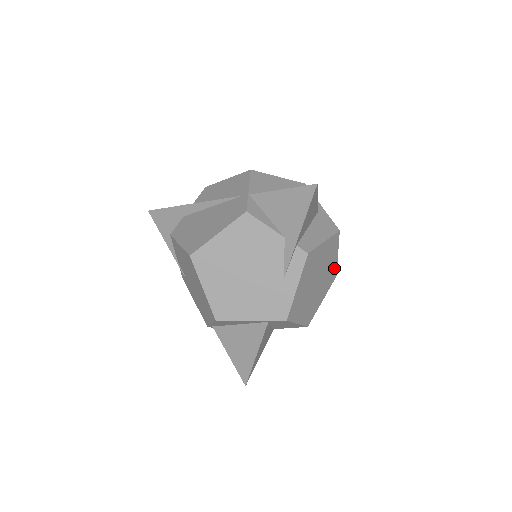
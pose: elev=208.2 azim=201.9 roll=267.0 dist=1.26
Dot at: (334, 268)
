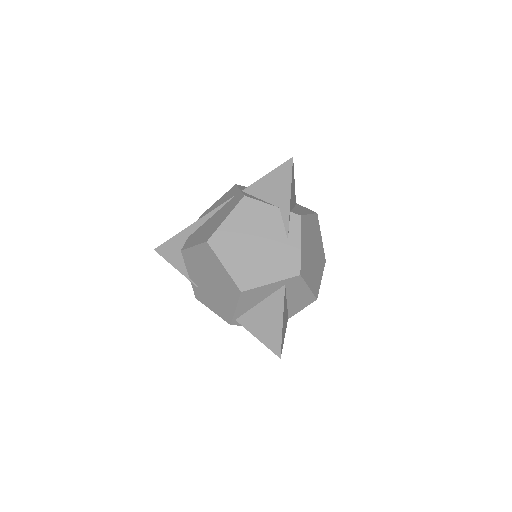
Dot at: (322, 250)
